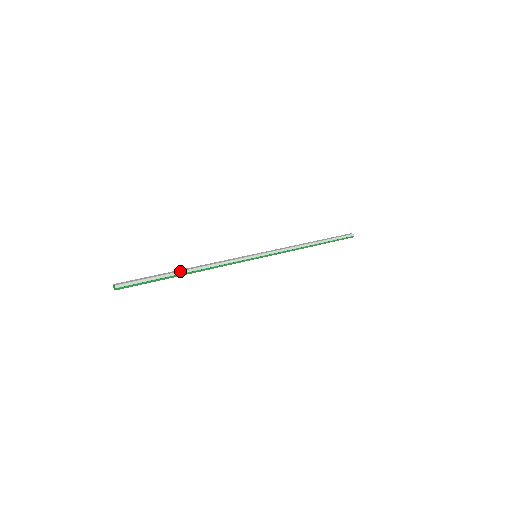
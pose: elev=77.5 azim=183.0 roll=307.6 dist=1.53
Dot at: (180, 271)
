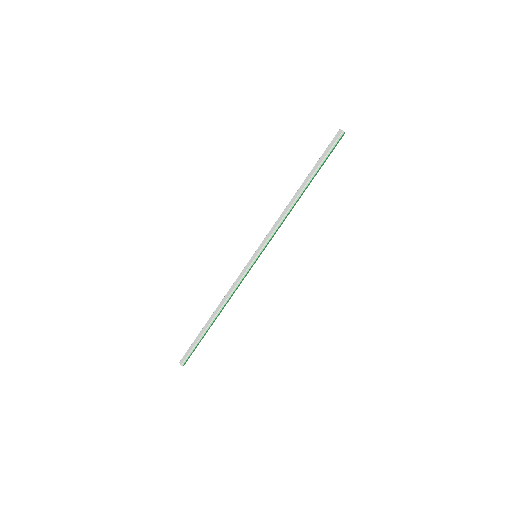
Dot at: (210, 323)
